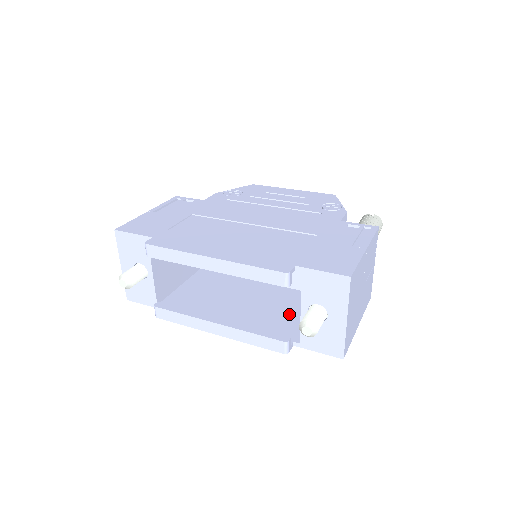
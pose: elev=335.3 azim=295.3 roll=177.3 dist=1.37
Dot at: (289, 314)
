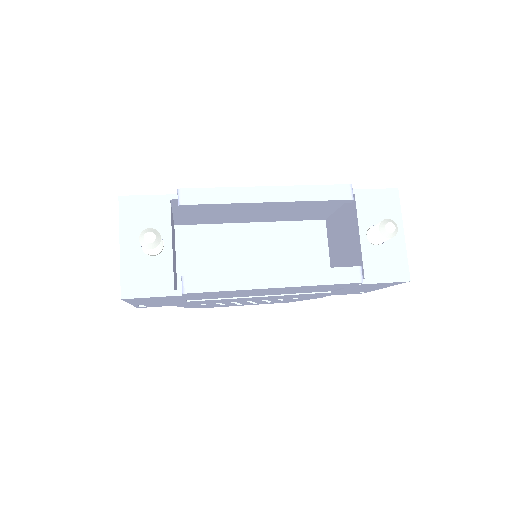
Dot at: occluded
